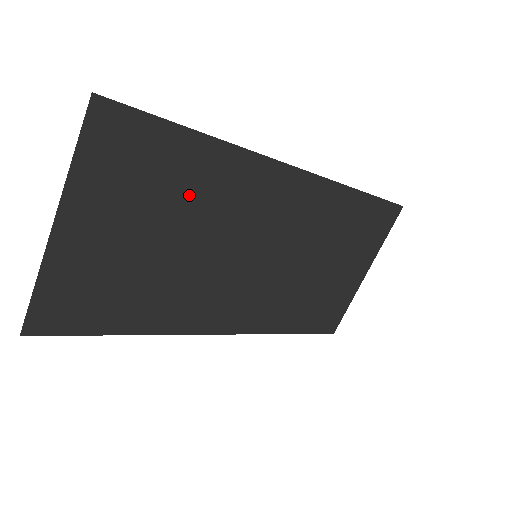
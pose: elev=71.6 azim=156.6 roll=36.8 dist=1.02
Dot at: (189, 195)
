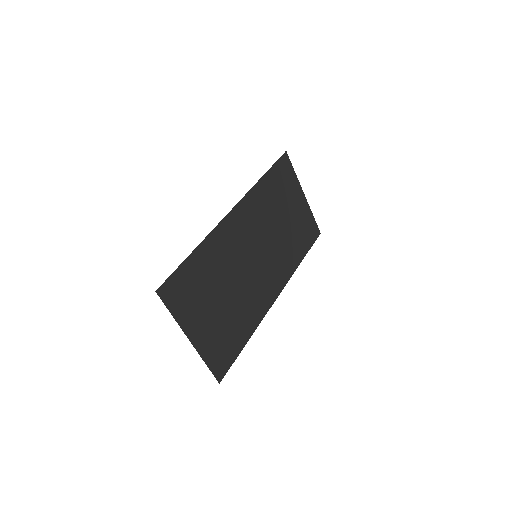
Dot at: (212, 274)
